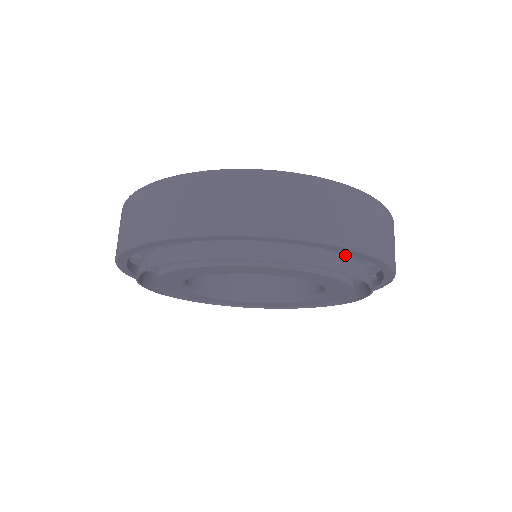
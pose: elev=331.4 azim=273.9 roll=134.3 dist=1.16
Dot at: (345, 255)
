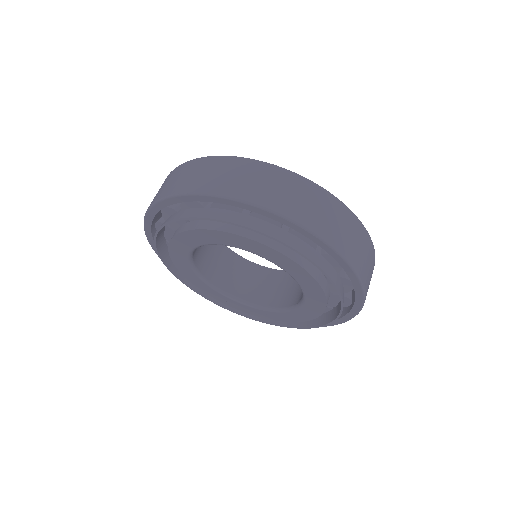
Dot at: (321, 254)
